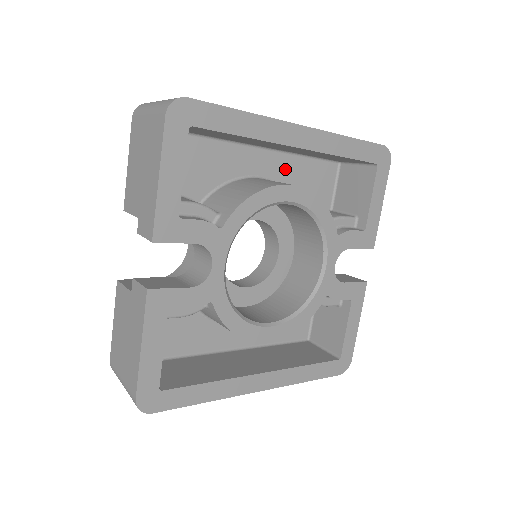
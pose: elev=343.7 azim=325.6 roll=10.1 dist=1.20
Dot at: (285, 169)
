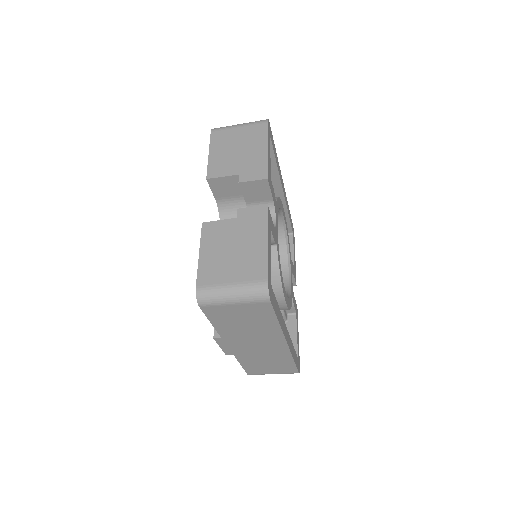
Dot at: occluded
